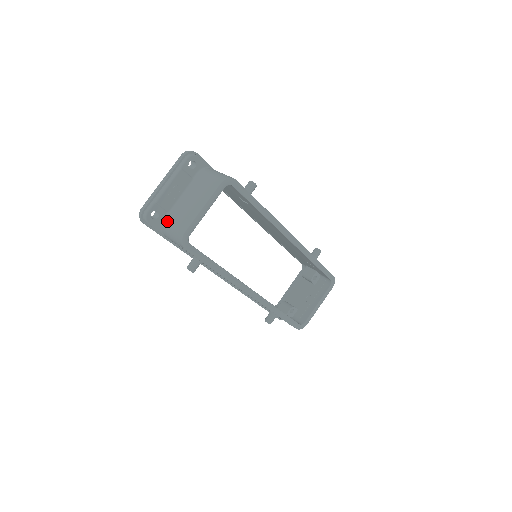
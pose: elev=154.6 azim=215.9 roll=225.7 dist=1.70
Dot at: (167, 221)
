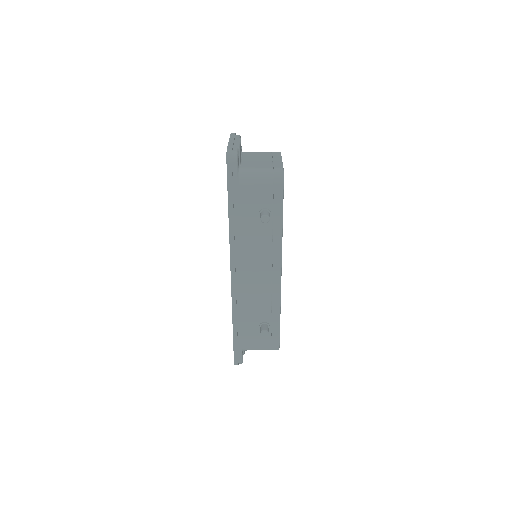
Dot at: (247, 167)
